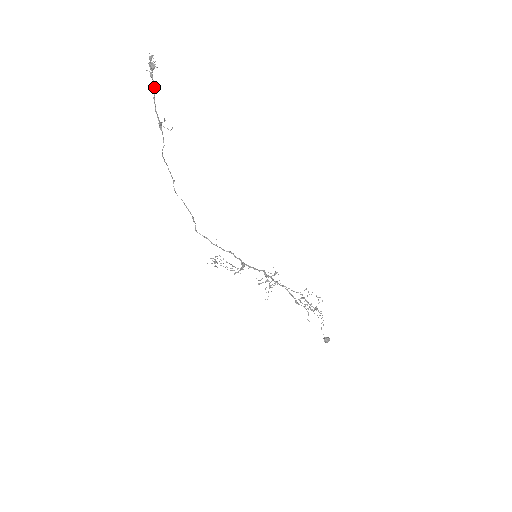
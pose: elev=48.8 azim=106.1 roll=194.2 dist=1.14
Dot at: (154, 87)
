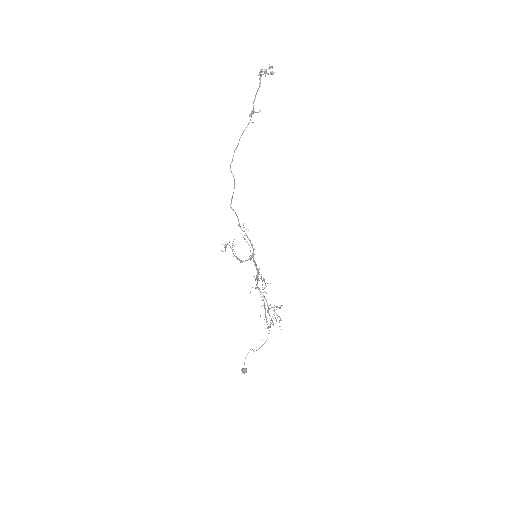
Dot at: (260, 86)
